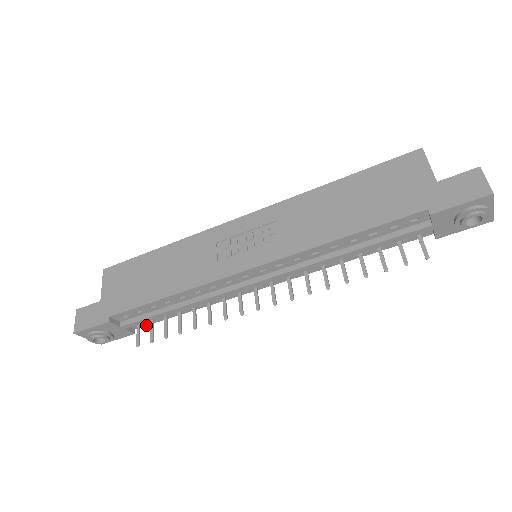
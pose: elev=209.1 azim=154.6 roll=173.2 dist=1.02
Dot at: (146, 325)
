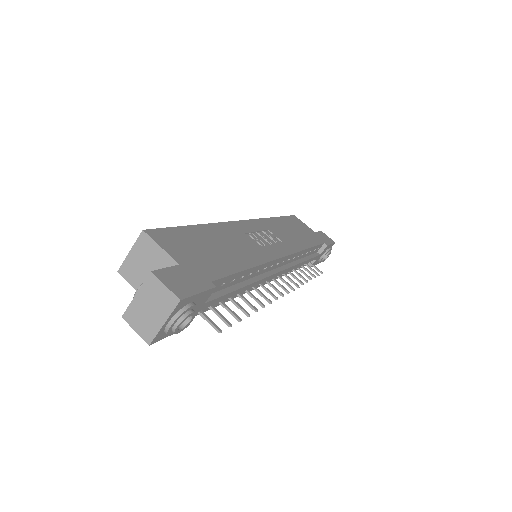
Dot at: occluded
